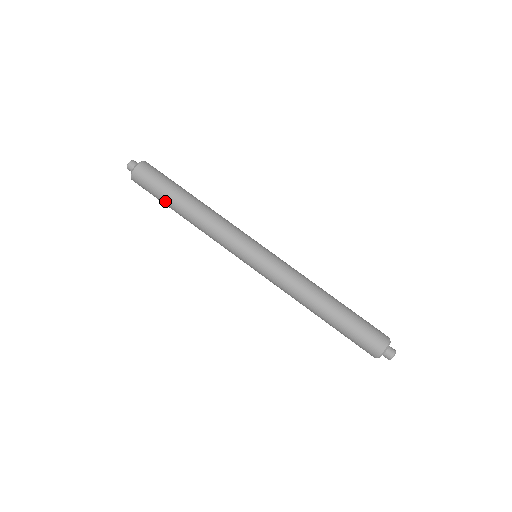
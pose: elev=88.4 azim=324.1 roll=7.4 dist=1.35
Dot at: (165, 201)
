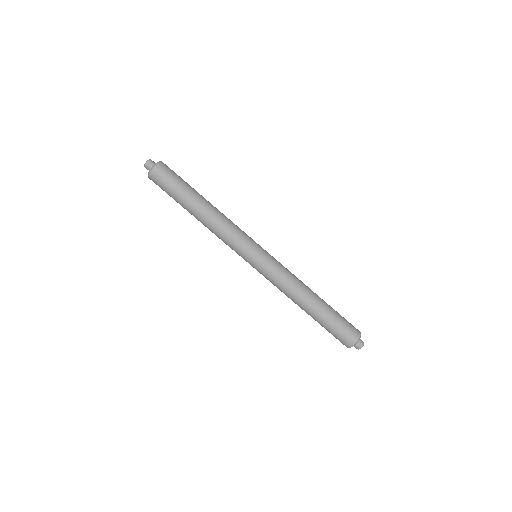
Dot at: (180, 199)
